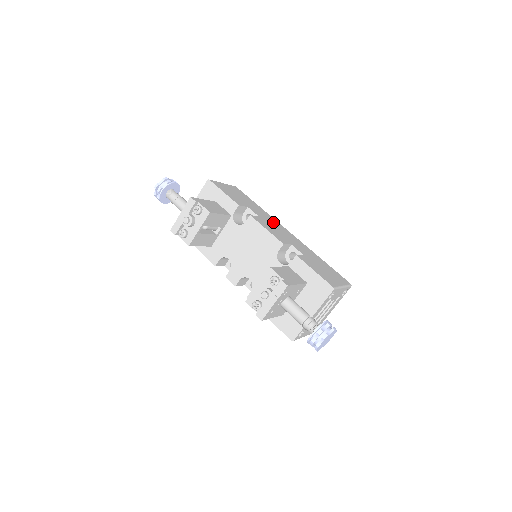
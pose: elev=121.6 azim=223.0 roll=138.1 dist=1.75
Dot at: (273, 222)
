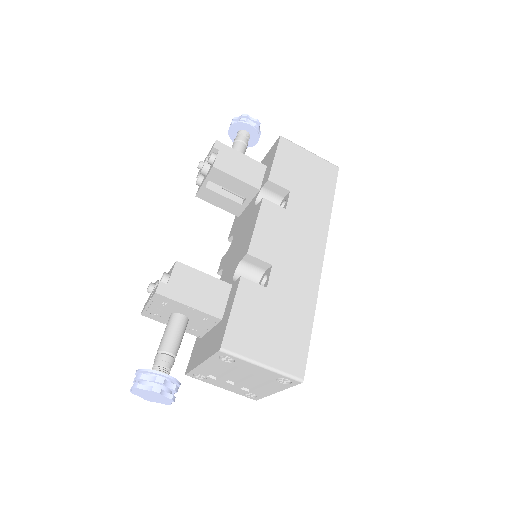
Dot at: (310, 230)
